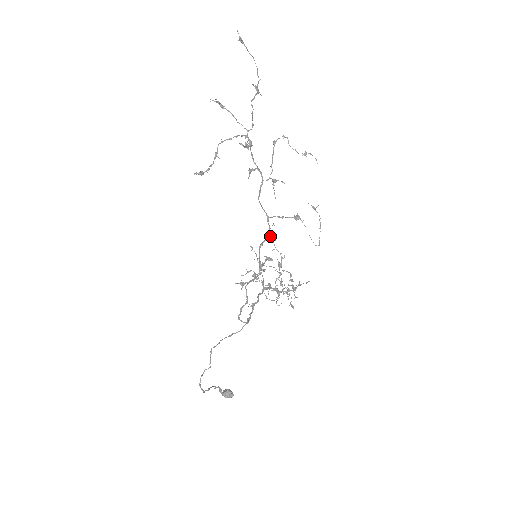
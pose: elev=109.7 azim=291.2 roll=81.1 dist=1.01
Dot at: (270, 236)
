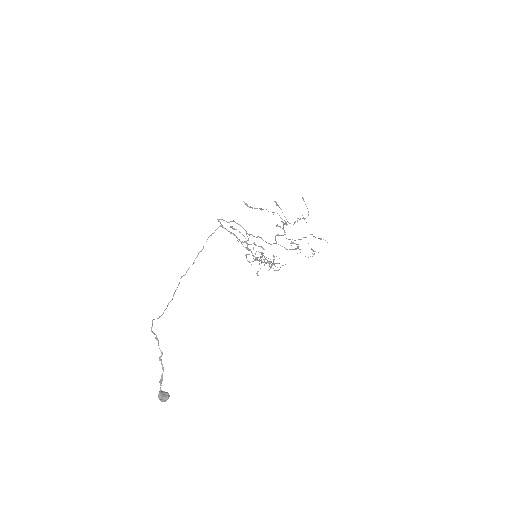
Dot at: (273, 256)
